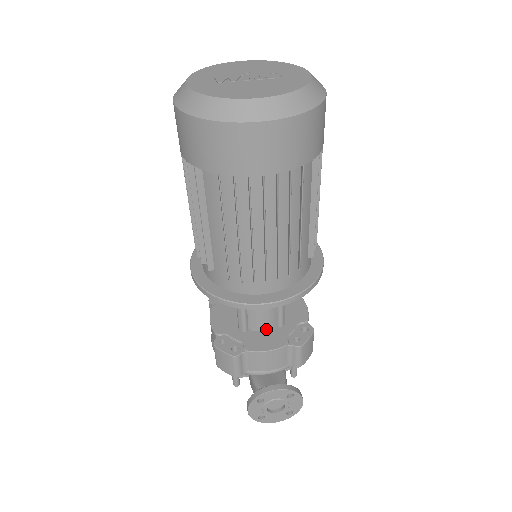
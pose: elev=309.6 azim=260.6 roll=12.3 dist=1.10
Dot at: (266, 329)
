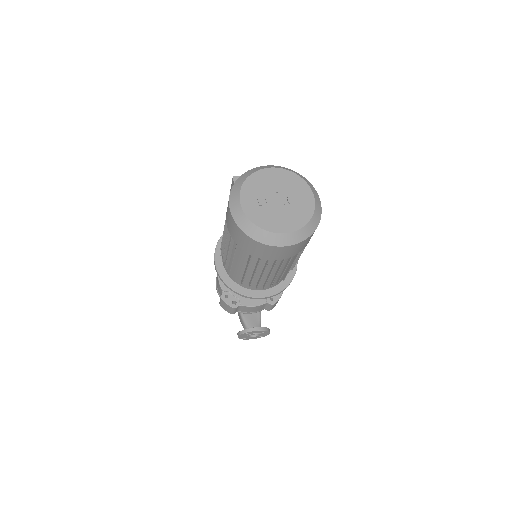
Dot at: occluded
